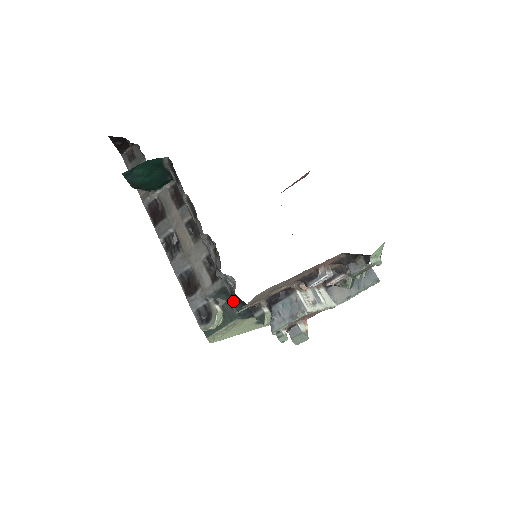
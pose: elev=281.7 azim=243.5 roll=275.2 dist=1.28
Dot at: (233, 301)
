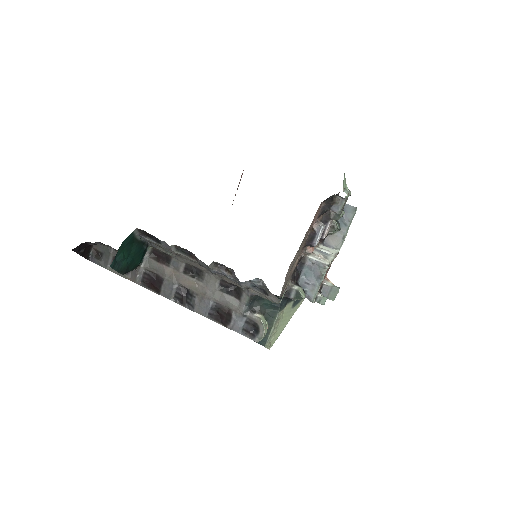
Dot at: (271, 296)
